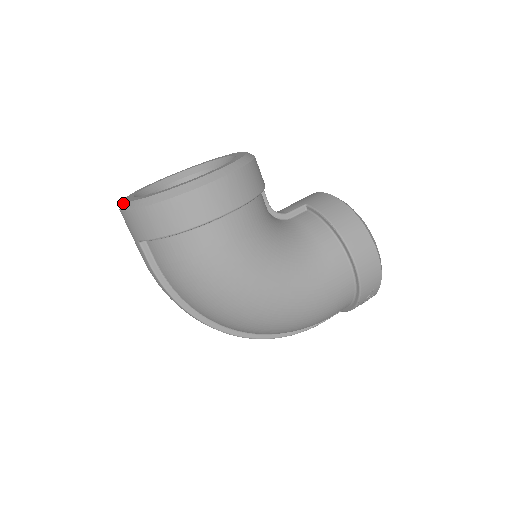
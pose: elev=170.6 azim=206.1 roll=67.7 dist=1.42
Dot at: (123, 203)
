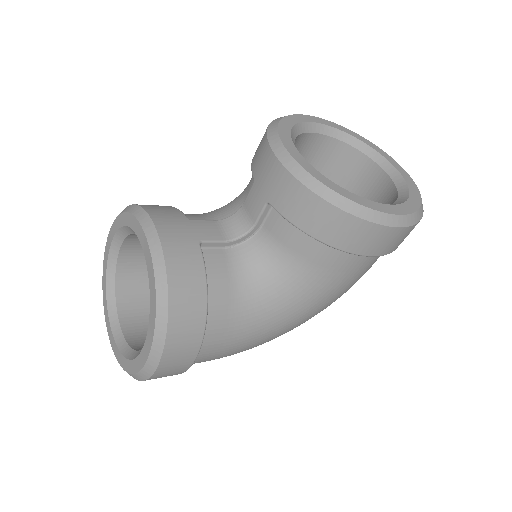
Dot at: (110, 341)
